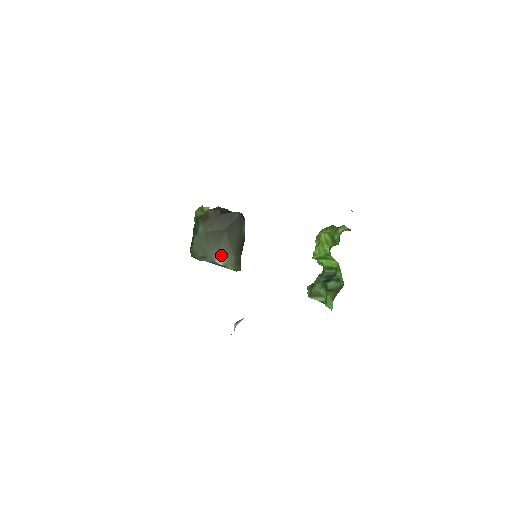
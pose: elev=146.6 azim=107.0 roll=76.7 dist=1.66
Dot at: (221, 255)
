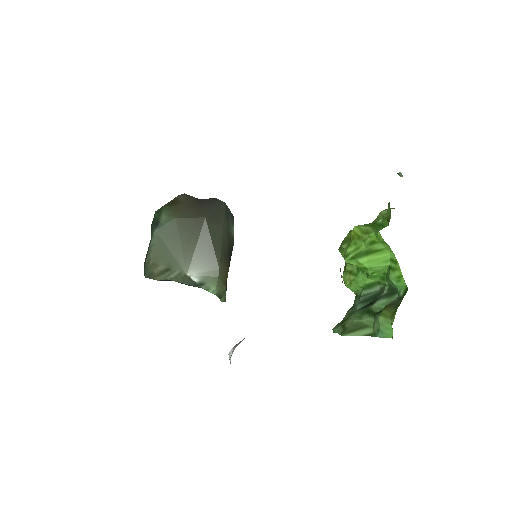
Dot at: (197, 262)
